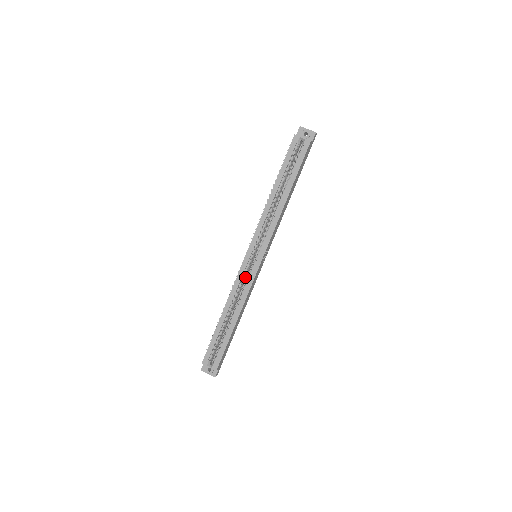
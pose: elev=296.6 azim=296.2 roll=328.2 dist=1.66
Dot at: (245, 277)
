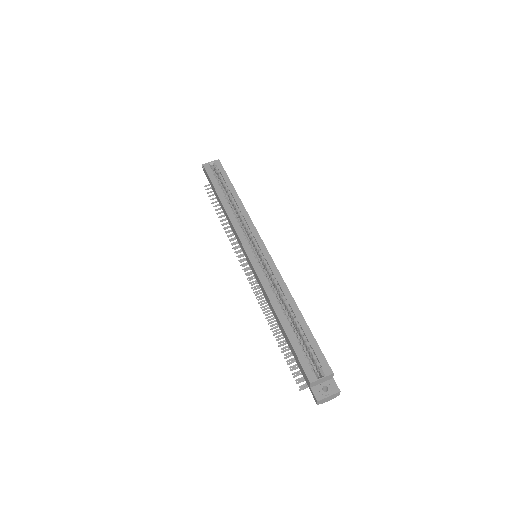
Dot at: (264, 273)
